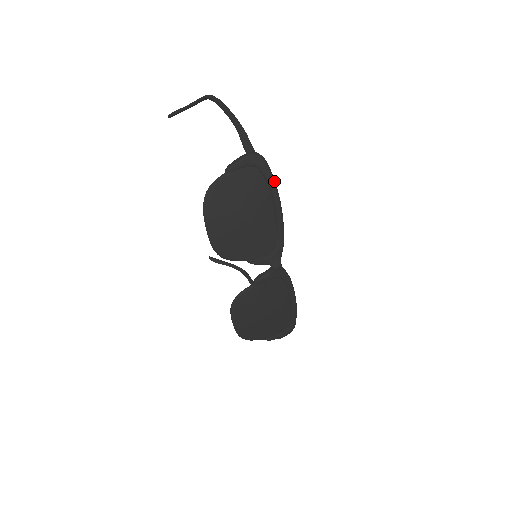
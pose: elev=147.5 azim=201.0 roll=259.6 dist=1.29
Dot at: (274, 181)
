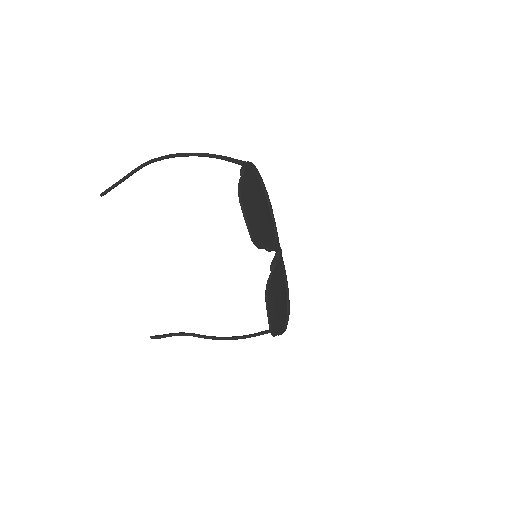
Dot at: occluded
